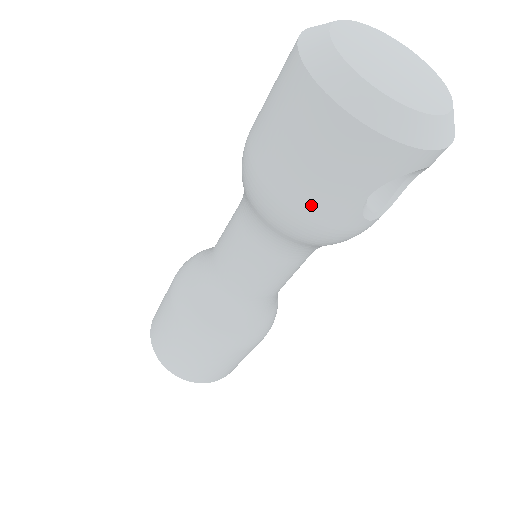
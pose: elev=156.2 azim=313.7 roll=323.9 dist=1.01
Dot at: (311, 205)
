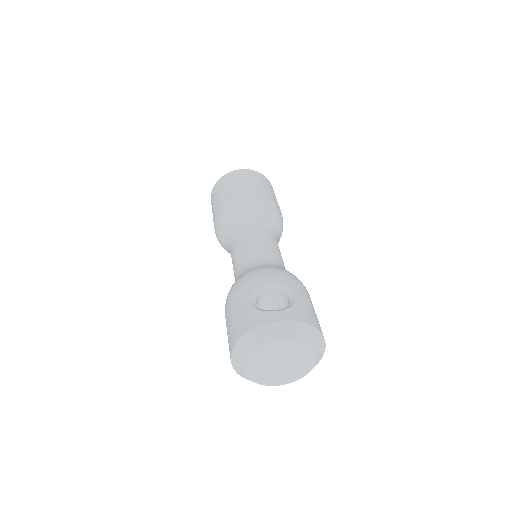
Dot at: occluded
